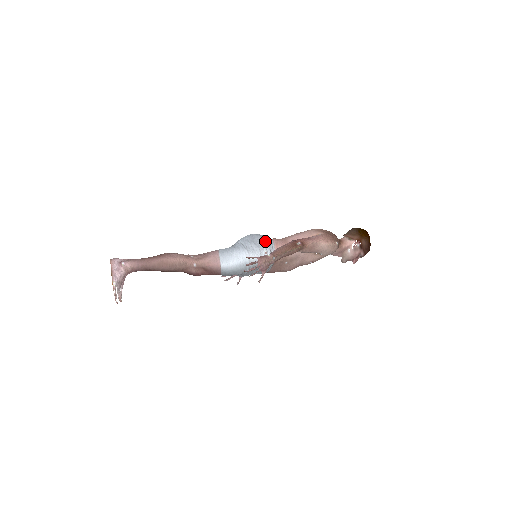
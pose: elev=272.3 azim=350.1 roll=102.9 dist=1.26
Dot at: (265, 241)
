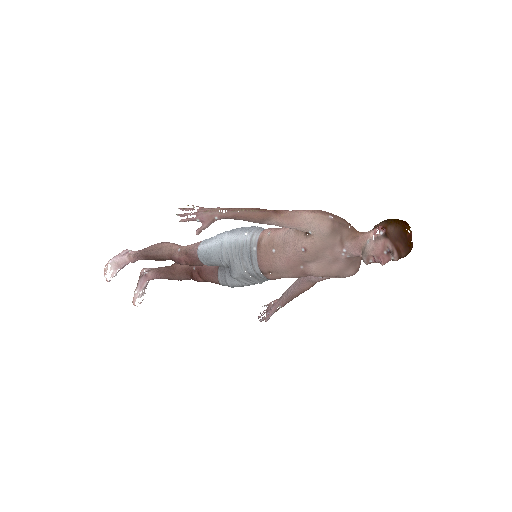
Dot at: (255, 227)
